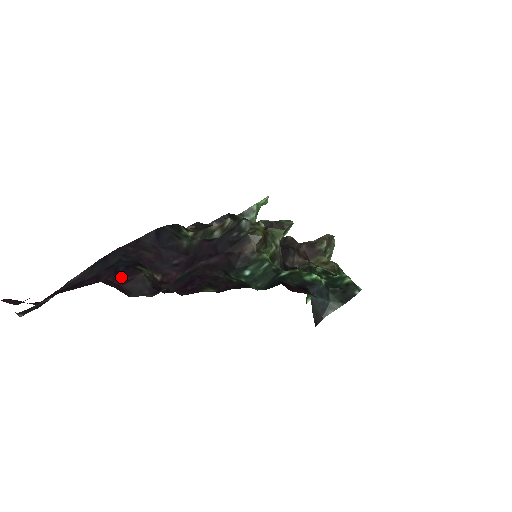
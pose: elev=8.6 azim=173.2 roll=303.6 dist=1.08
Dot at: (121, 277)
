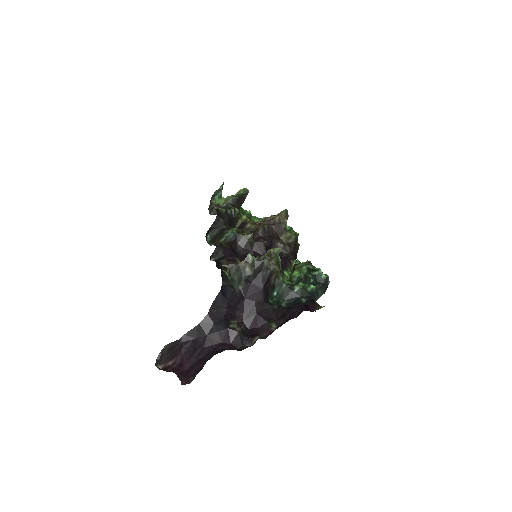
Dot at: (227, 338)
